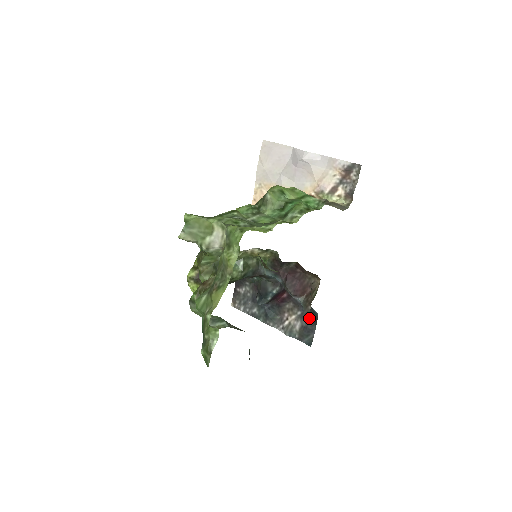
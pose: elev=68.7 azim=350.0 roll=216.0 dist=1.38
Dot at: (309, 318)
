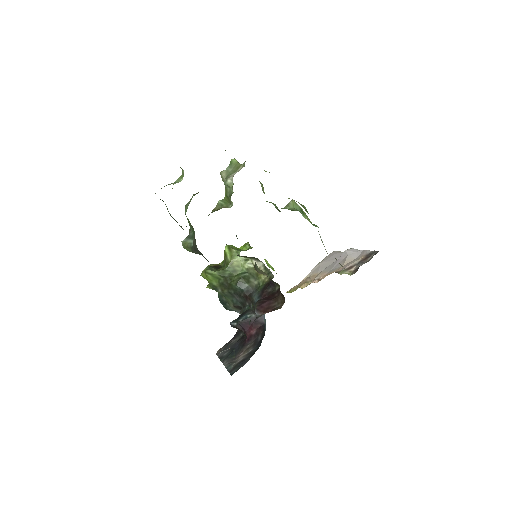
Dot at: (253, 352)
